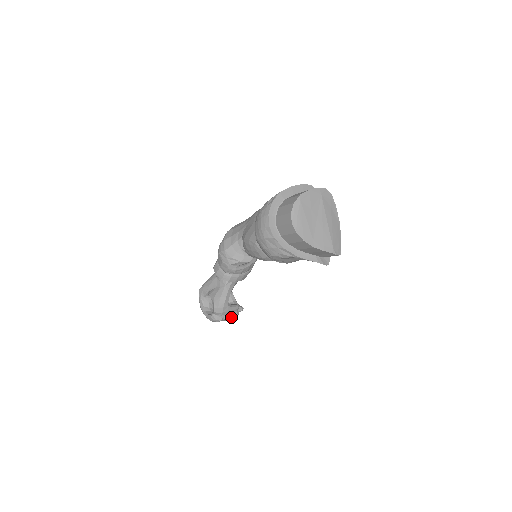
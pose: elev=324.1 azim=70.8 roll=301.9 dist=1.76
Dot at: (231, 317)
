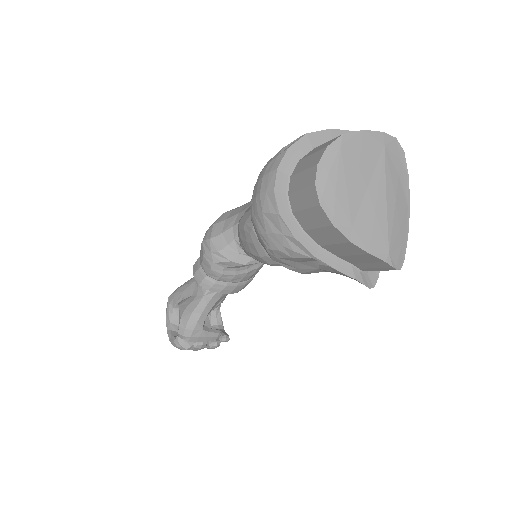
Dot at: (207, 347)
